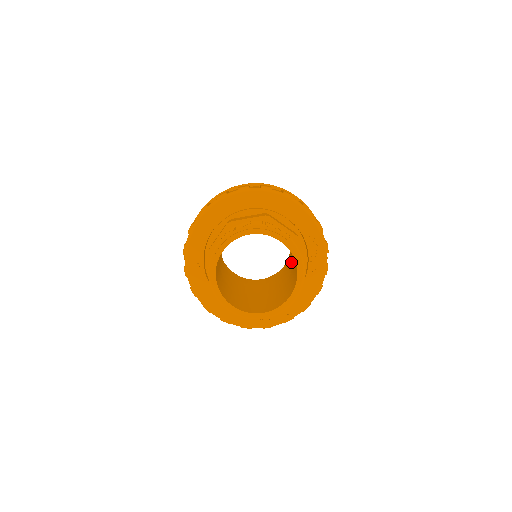
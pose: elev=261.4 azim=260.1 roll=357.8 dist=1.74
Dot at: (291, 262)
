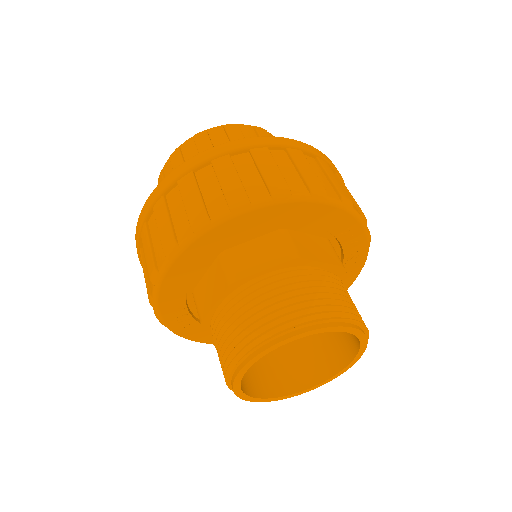
Dot at: occluded
